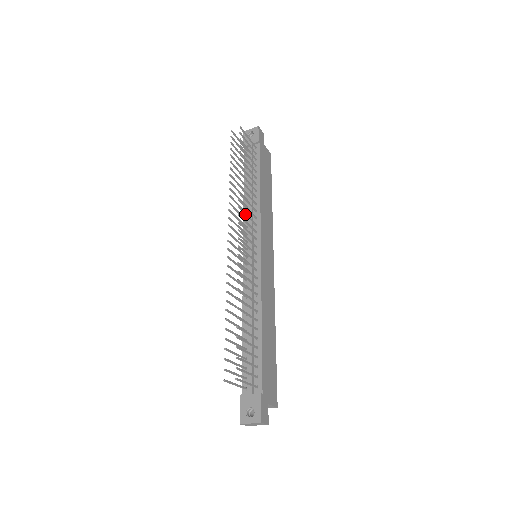
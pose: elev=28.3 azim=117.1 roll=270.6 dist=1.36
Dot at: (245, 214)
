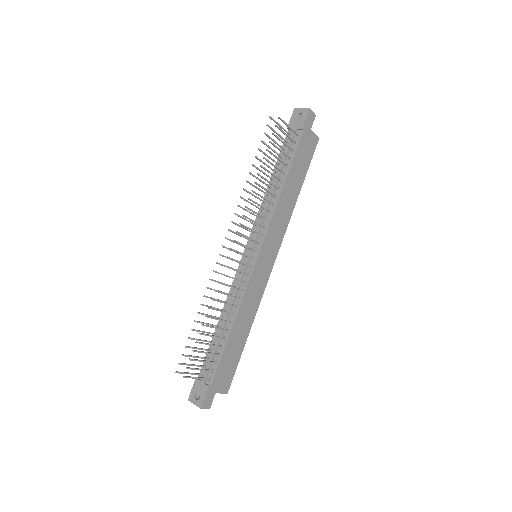
Dot at: (250, 220)
